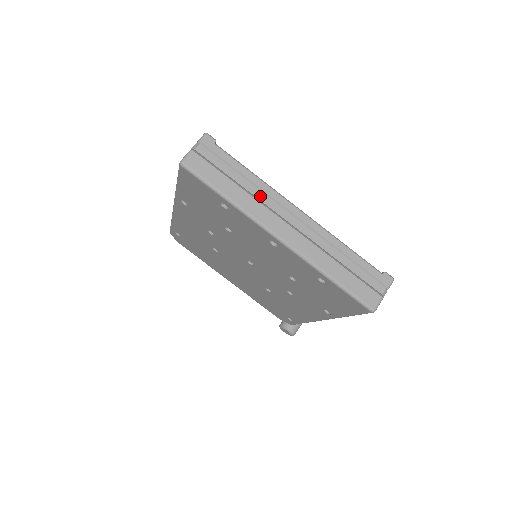
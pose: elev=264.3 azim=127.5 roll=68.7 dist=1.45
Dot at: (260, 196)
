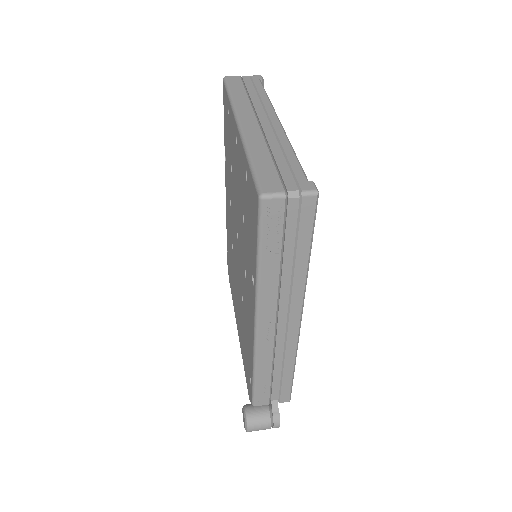
Dot at: (256, 104)
